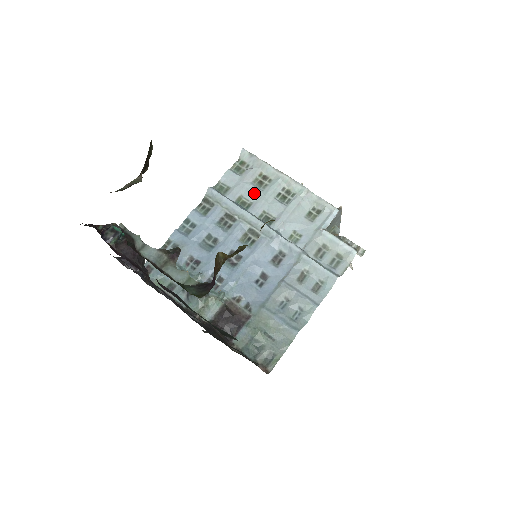
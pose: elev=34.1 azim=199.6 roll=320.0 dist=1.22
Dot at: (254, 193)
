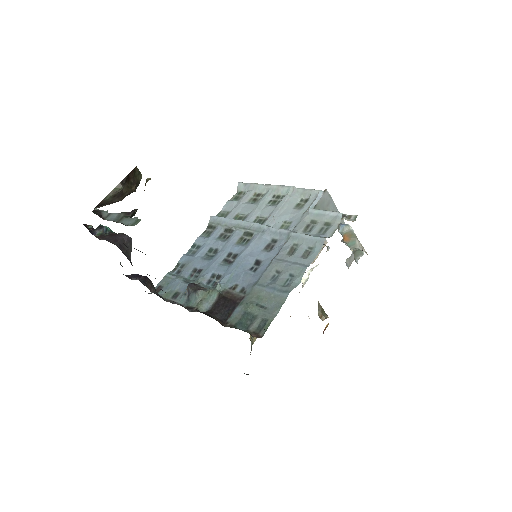
Dot at: (249, 208)
